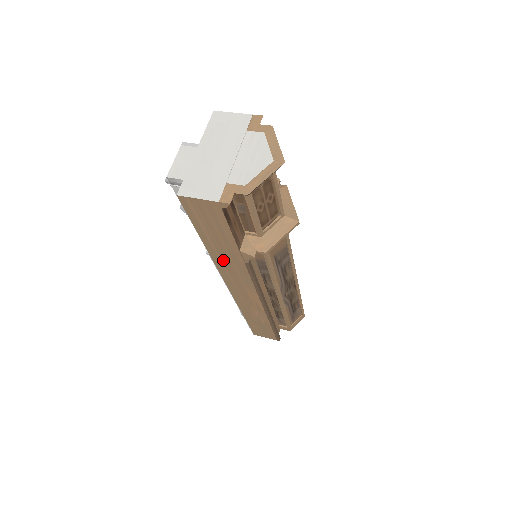
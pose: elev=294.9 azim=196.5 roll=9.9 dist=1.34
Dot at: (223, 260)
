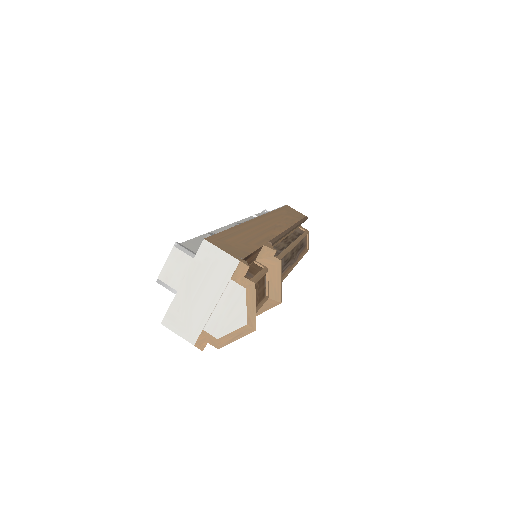
Dot at: occluded
